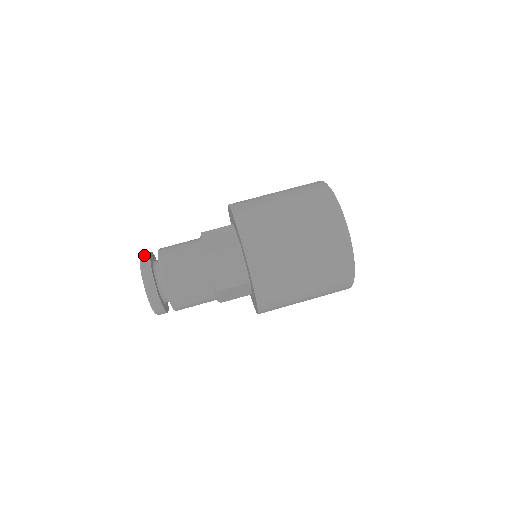
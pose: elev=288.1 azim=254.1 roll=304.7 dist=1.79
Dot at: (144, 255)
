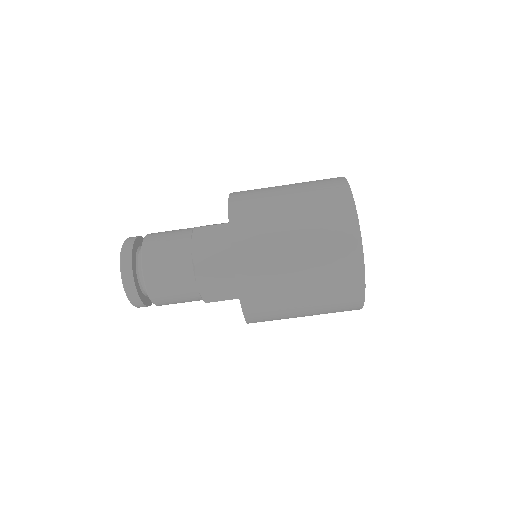
Dot at: (125, 249)
